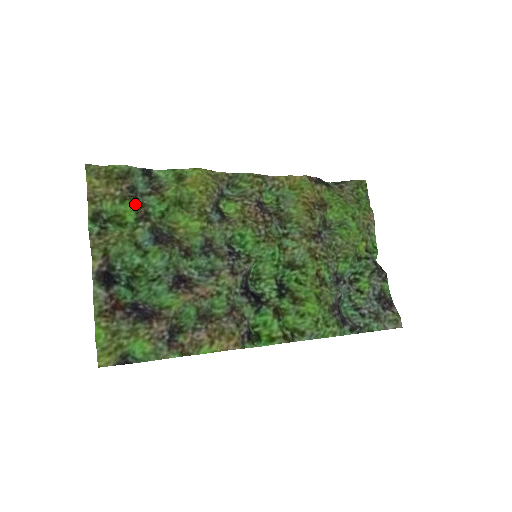
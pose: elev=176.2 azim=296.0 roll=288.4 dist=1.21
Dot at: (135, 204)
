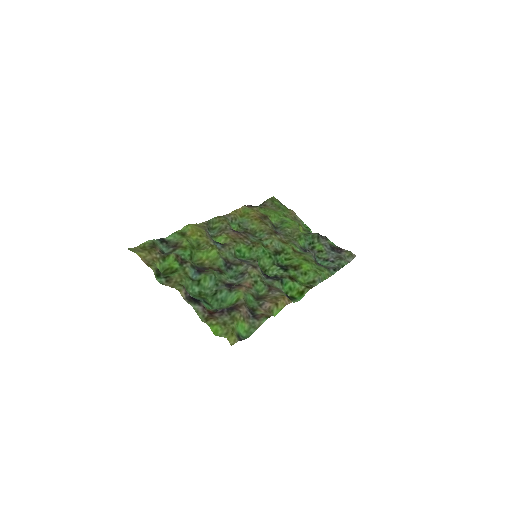
Dot at: (173, 256)
